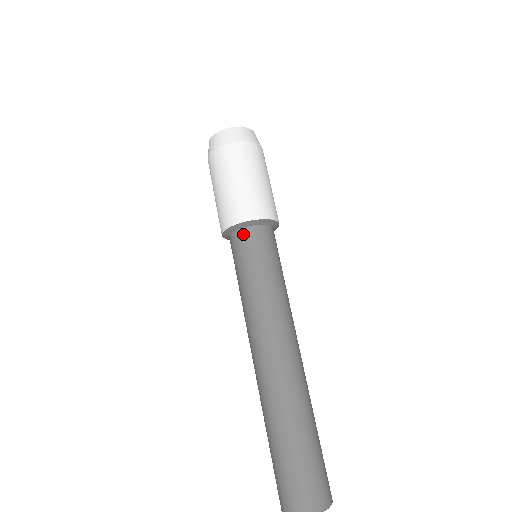
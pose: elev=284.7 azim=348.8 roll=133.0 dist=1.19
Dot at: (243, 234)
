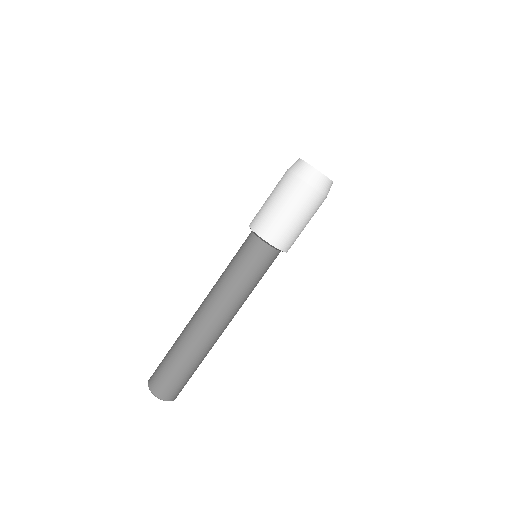
Dot at: (256, 242)
